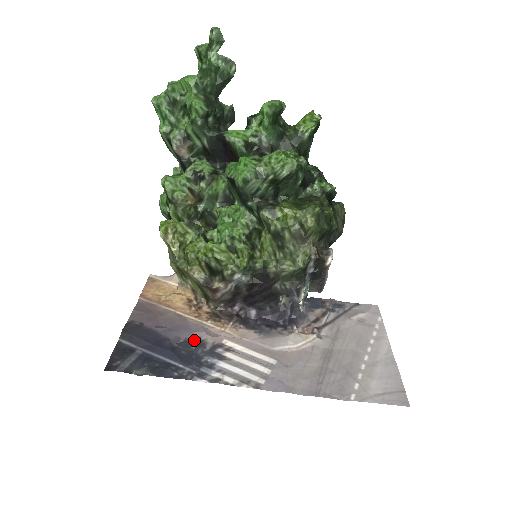
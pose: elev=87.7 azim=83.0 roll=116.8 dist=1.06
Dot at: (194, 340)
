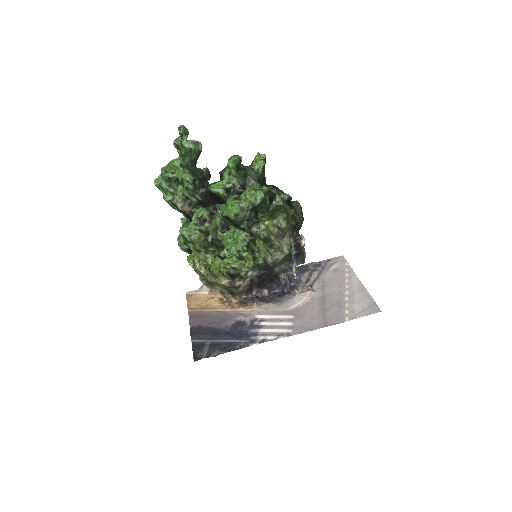
Dot at: (237, 323)
